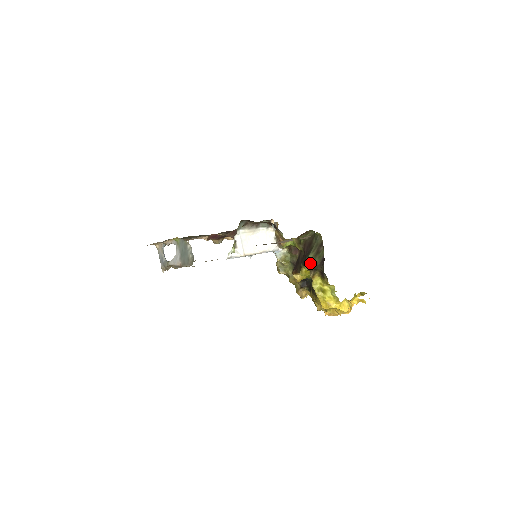
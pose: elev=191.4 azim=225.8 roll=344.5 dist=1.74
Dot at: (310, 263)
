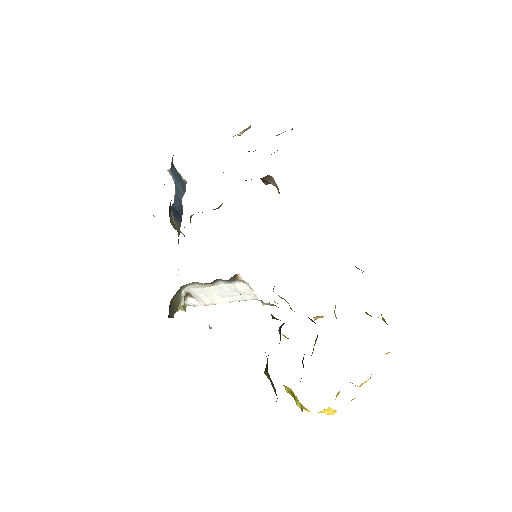
Dot at: (268, 378)
